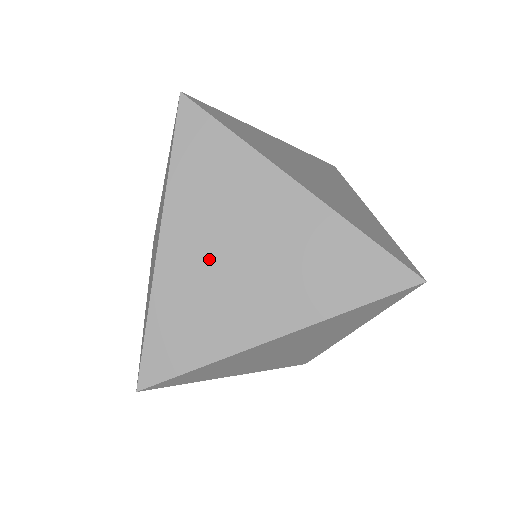
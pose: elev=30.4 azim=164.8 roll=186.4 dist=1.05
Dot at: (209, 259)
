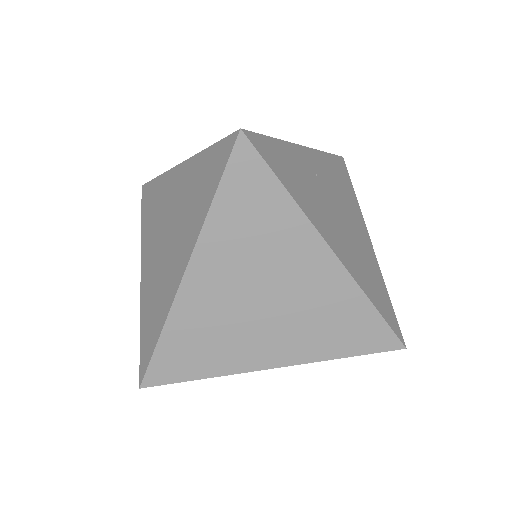
Dot at: (156, 258)
